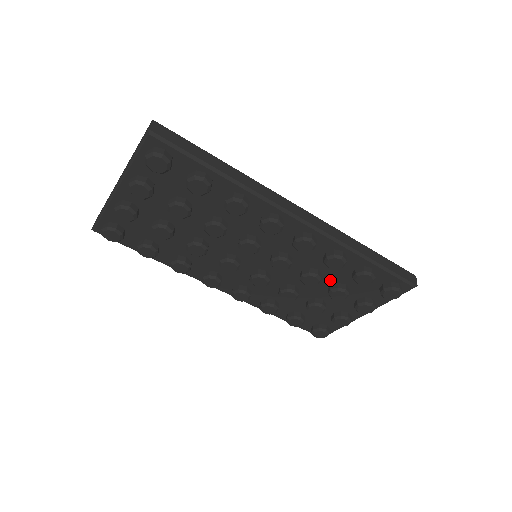
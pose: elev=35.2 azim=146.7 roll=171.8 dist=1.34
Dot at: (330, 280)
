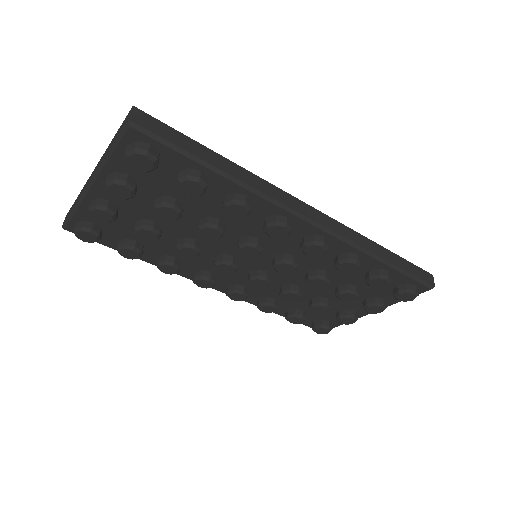
Dot at: (339, 281)
